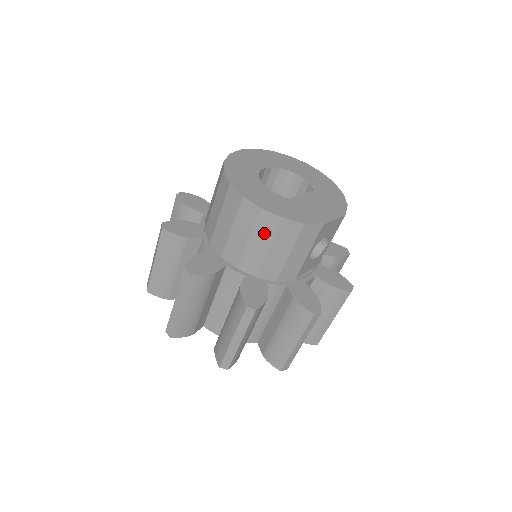
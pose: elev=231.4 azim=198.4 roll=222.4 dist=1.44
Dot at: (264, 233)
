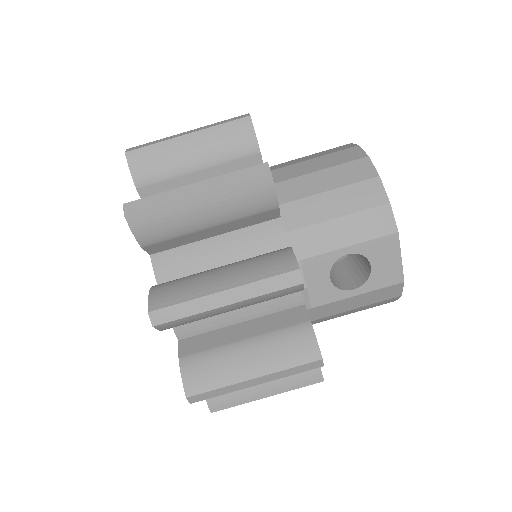
Dot at: (343, 175)
